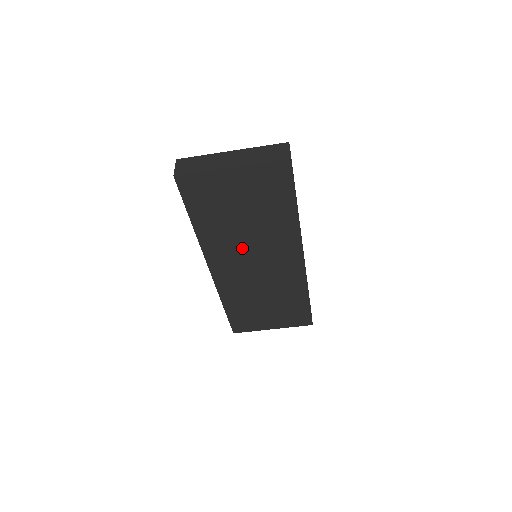
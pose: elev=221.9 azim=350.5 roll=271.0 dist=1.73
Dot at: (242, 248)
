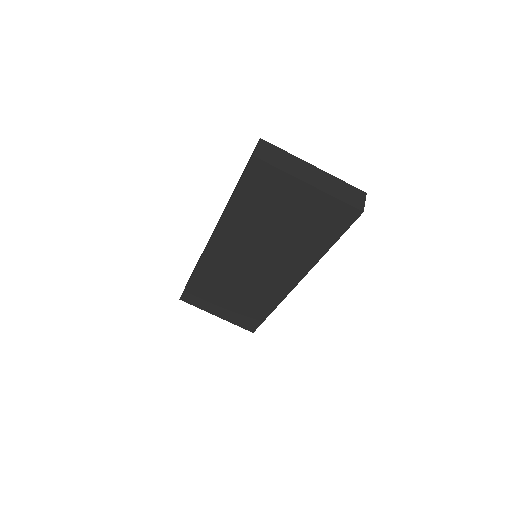
Dot at: (254, 246)
